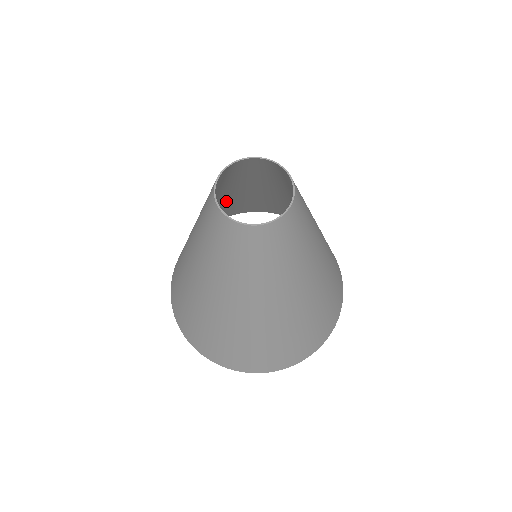
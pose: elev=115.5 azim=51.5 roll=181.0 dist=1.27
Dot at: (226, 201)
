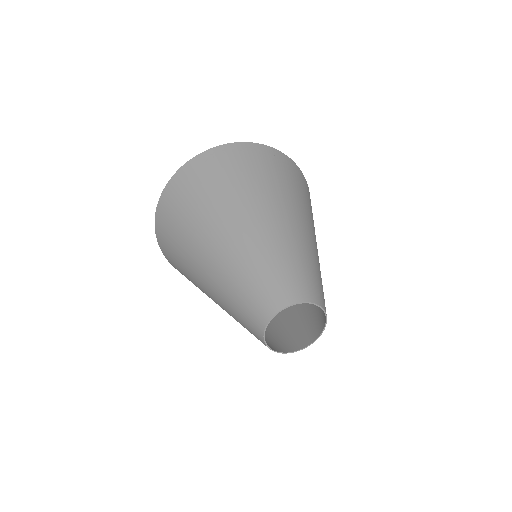
Dot at: (288, 203)
